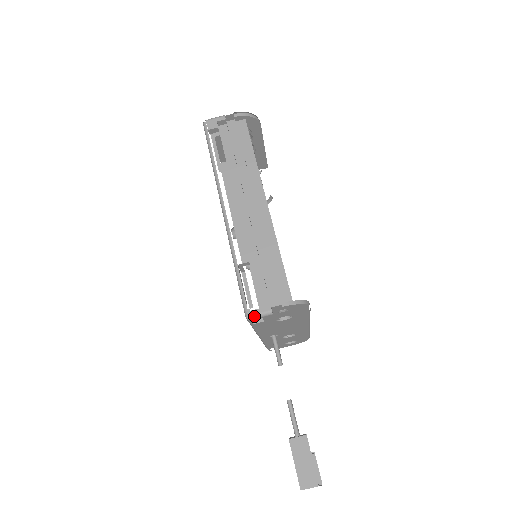
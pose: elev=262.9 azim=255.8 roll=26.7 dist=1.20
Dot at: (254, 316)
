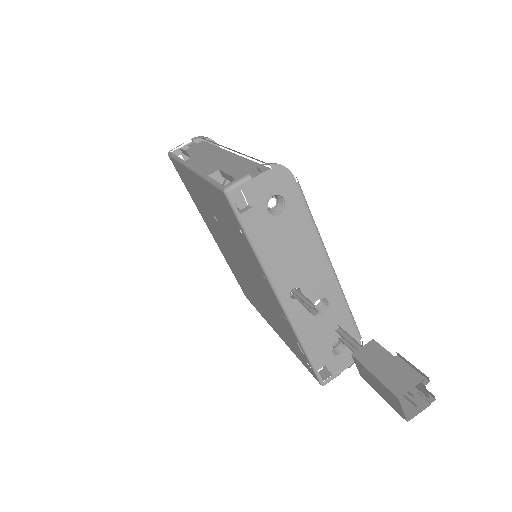
Dot at: (231, 185)
